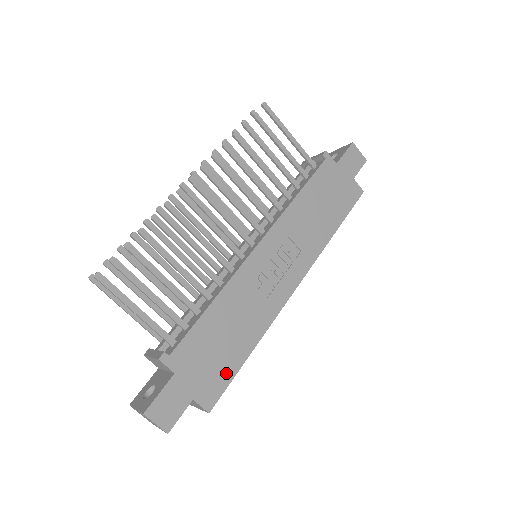
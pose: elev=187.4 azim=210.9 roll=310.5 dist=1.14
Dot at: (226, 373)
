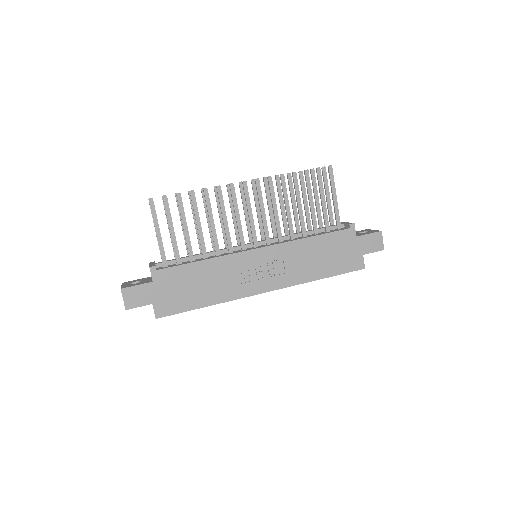
Dot at: (182, 306)
